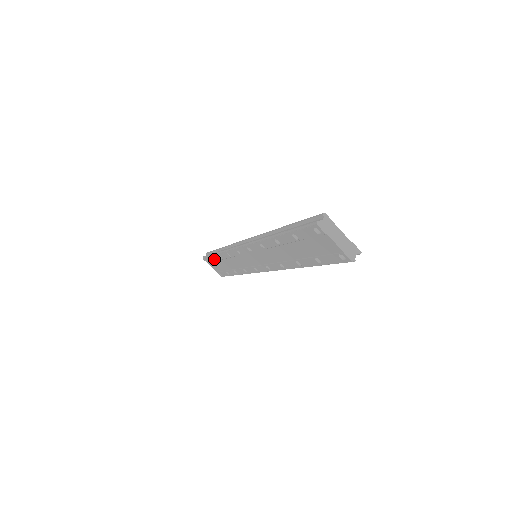
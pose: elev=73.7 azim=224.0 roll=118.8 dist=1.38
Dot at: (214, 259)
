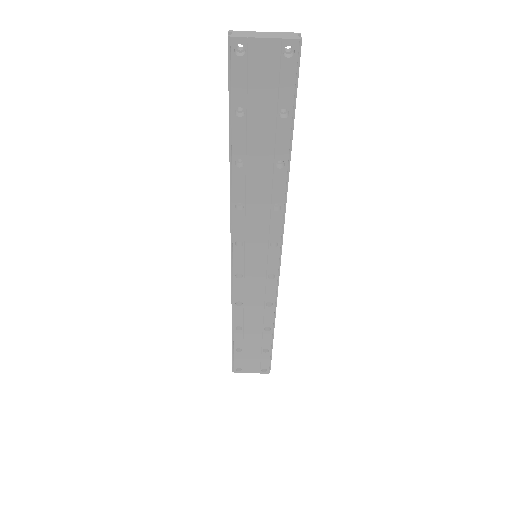
Dot at: occluded
